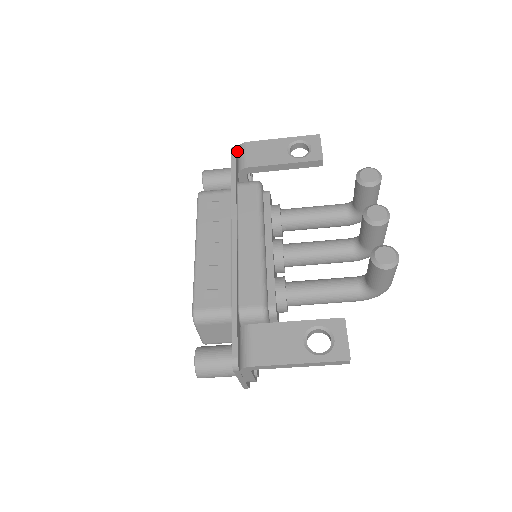
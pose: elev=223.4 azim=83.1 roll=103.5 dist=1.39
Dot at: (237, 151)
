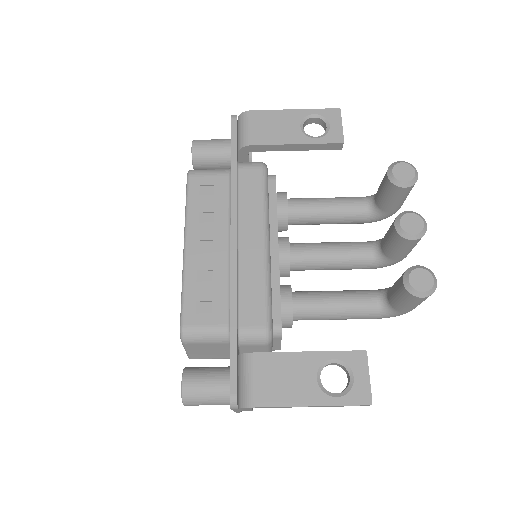
Dot at: (237, 120)
